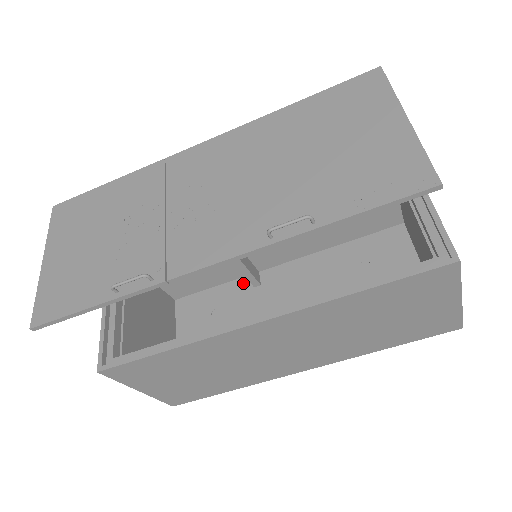
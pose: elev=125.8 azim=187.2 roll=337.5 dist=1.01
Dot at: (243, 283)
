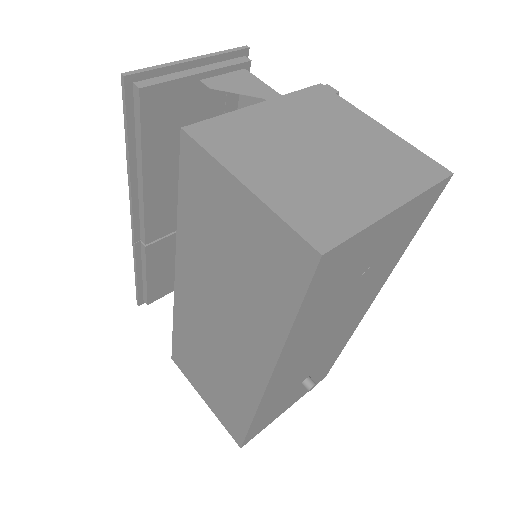
Dot at: occluded
